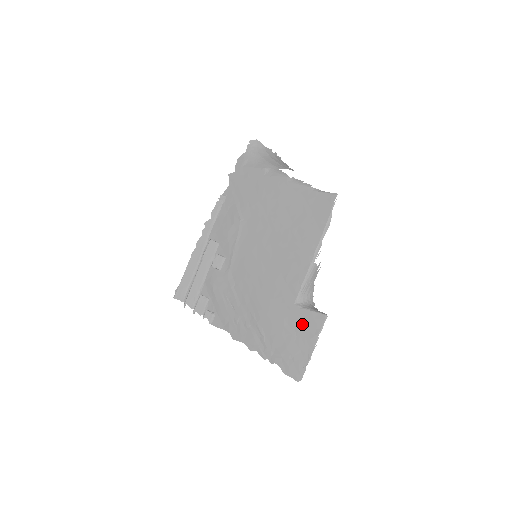
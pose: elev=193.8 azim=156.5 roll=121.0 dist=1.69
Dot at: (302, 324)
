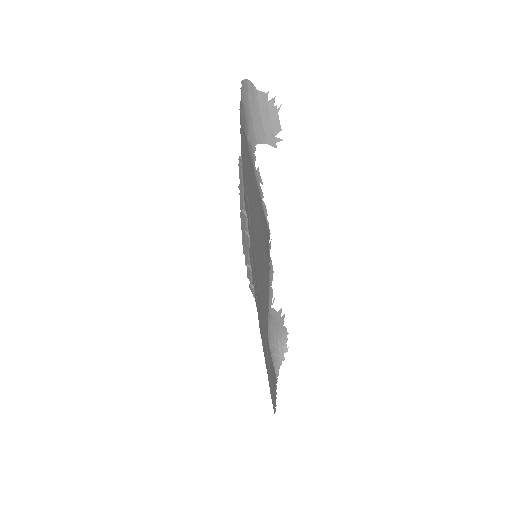
Dot at: (271, 366)
